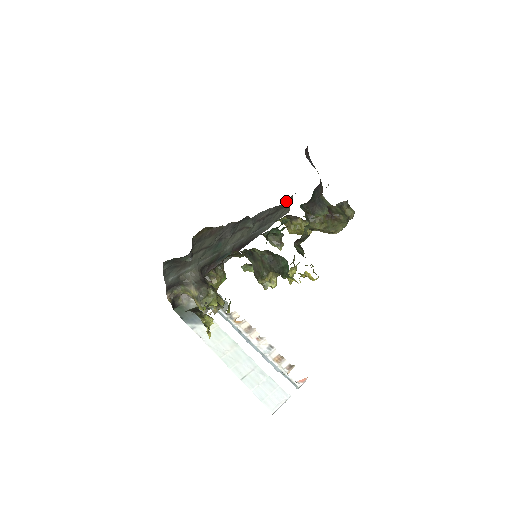
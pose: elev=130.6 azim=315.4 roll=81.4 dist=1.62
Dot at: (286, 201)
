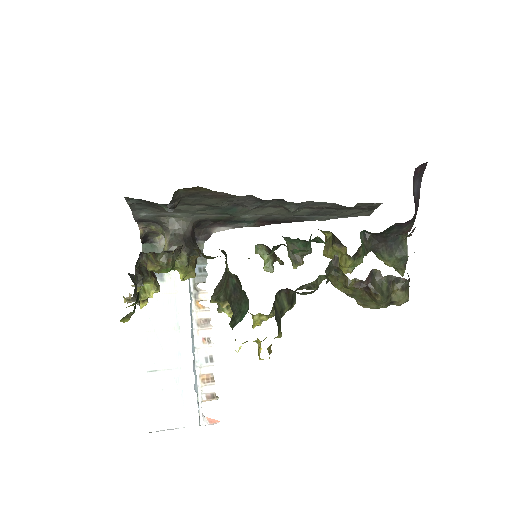
Dot at: (368, 204)
